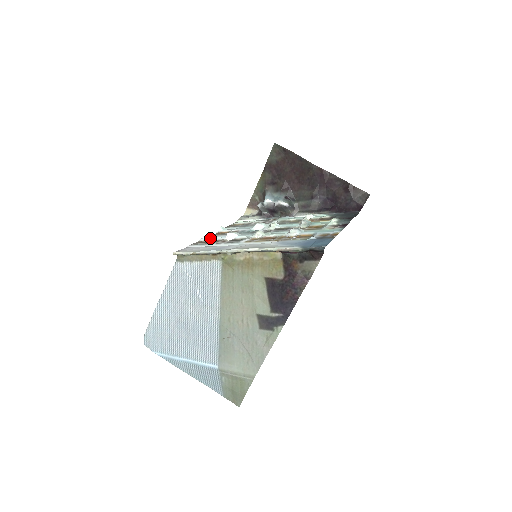
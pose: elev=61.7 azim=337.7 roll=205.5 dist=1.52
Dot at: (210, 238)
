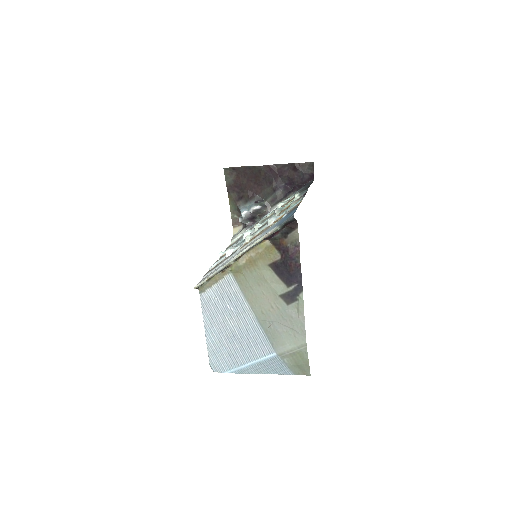
Dot at: (215, 263)
